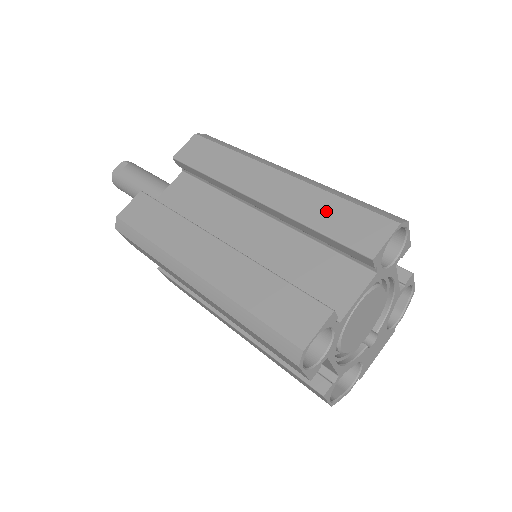
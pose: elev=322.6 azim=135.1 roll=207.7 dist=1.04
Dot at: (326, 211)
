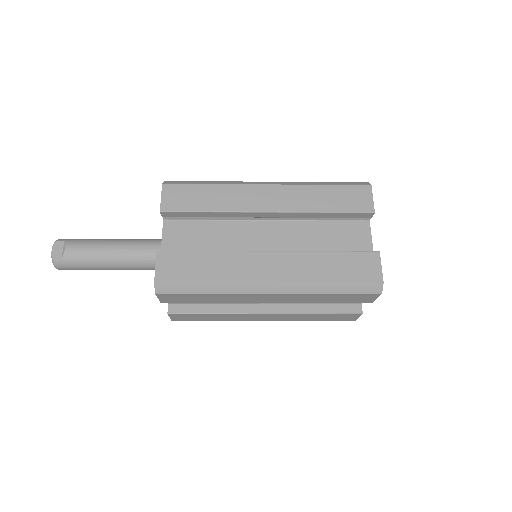
Dot at: (324, 197)
